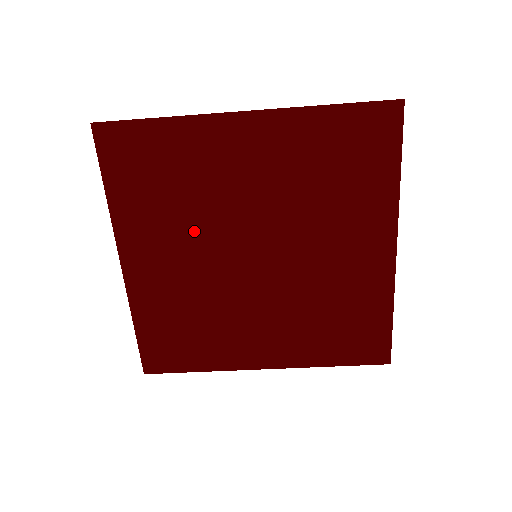
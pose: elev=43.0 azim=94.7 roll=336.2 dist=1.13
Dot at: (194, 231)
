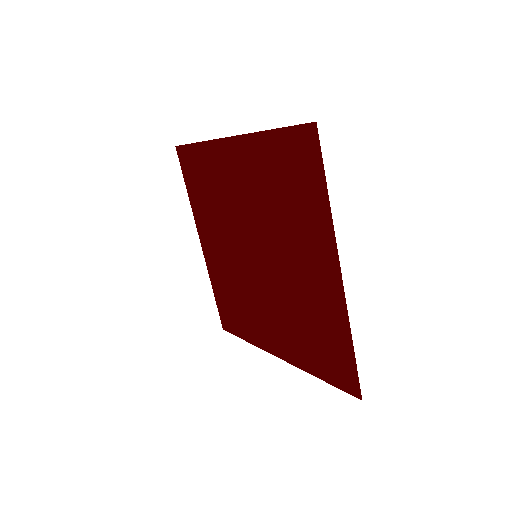
Dot at: (225, 228)
